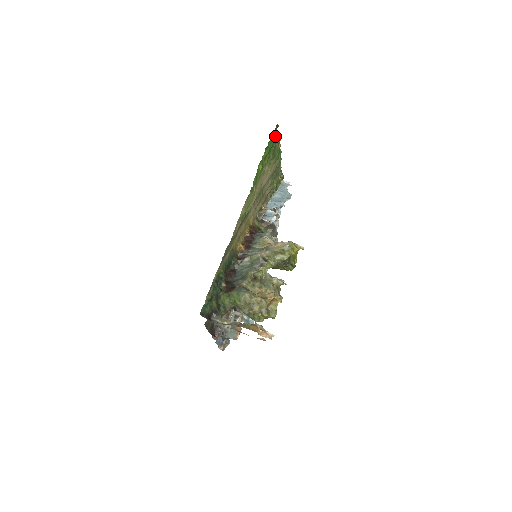
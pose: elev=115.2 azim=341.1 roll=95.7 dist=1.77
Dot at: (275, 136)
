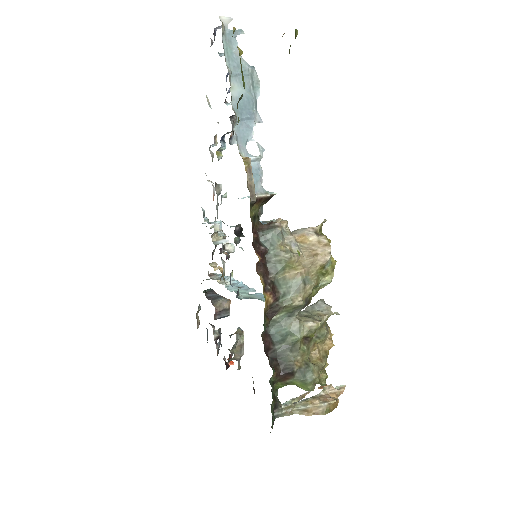
Dot at: occluded
